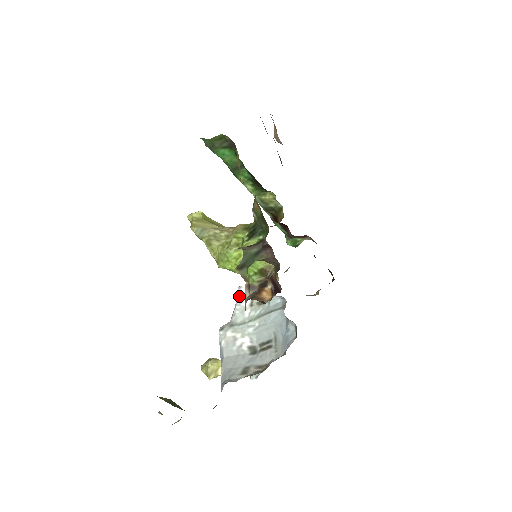
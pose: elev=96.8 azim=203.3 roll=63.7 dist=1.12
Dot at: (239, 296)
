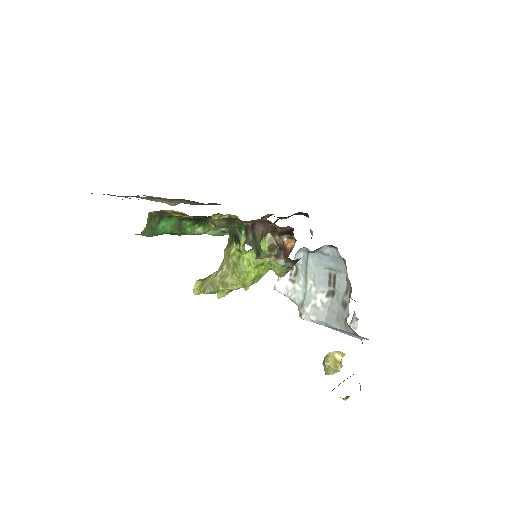
Dot at: (281, 291)
